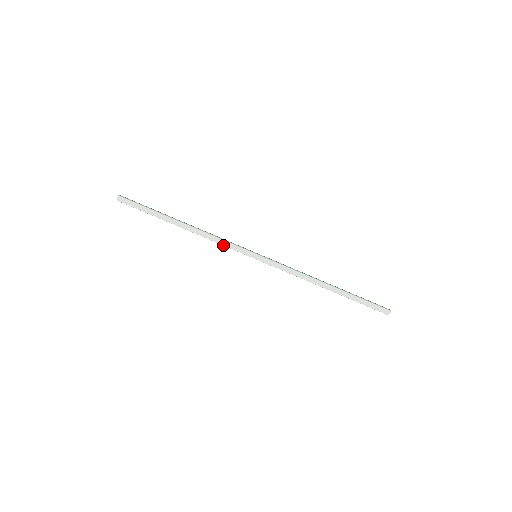
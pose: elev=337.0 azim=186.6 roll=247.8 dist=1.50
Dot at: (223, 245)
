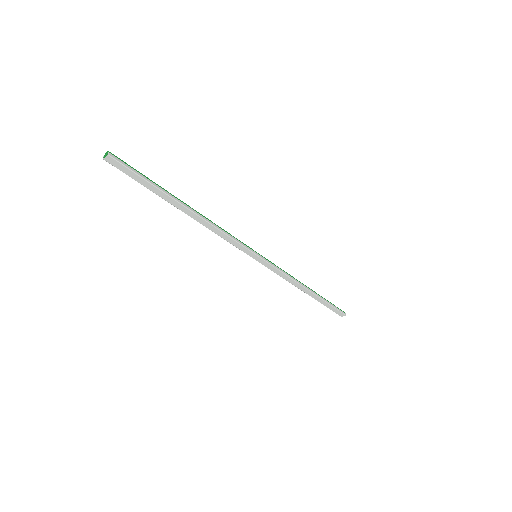
Dot at: (226, 240)
